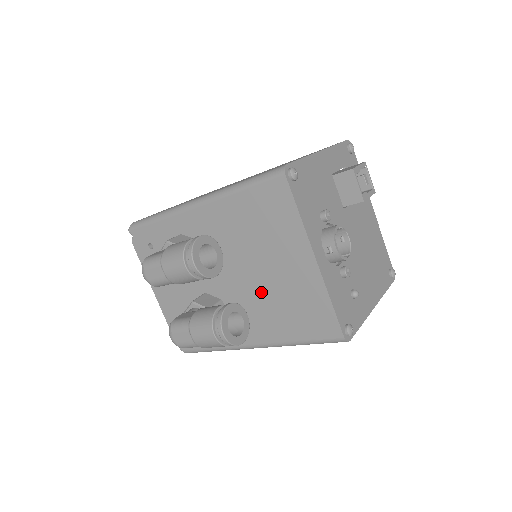
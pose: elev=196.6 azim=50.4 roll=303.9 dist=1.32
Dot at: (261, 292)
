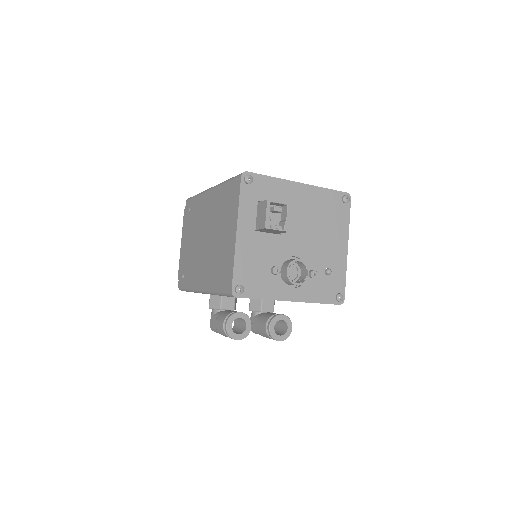
Dot at: occluded
